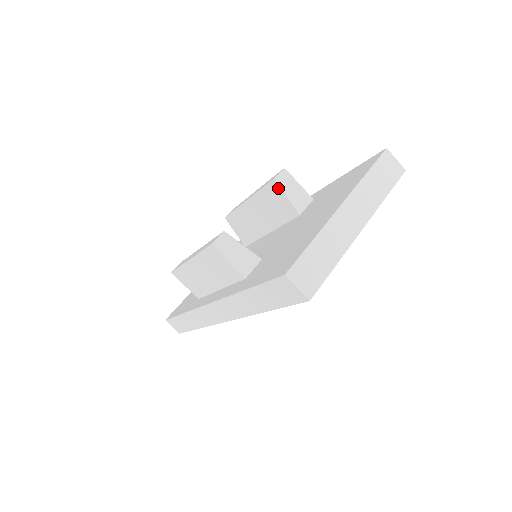
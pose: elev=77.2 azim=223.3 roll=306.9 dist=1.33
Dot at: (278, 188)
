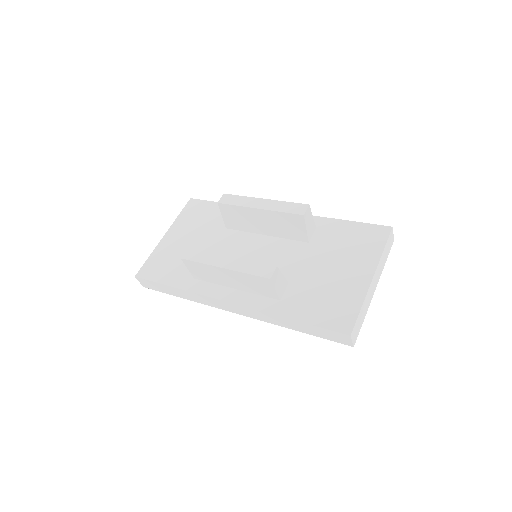
Dot at: (302, 221)
